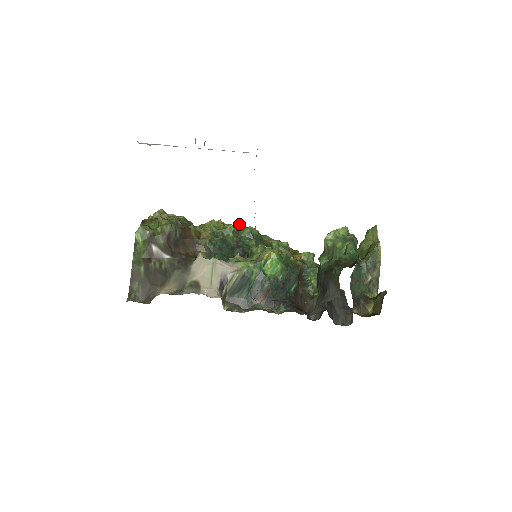
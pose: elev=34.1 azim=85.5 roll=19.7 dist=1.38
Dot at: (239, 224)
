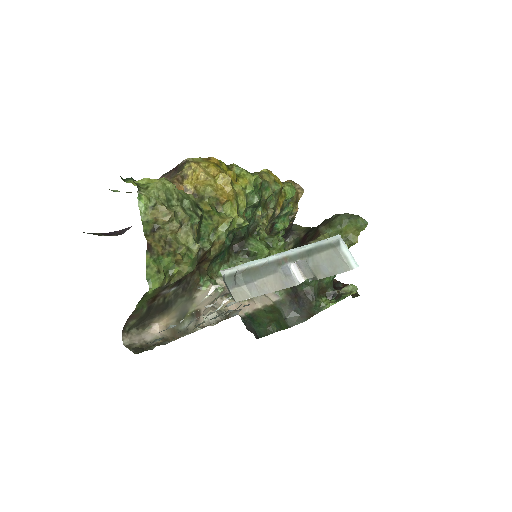
Dot at: (250, 190)
